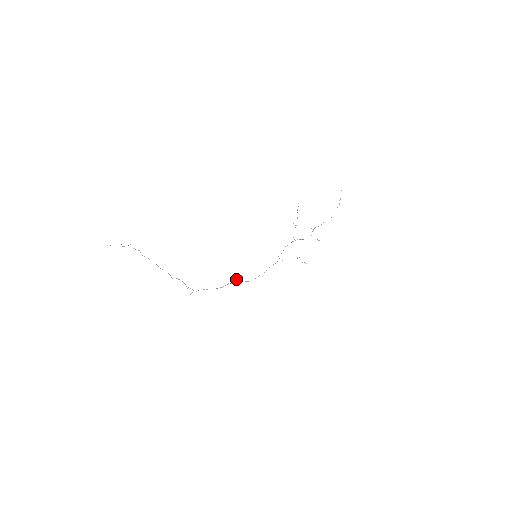
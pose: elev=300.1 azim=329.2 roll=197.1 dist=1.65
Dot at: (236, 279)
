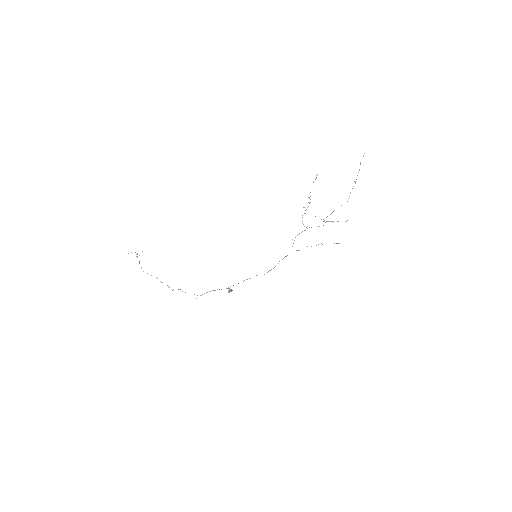
Dot at: occluded
